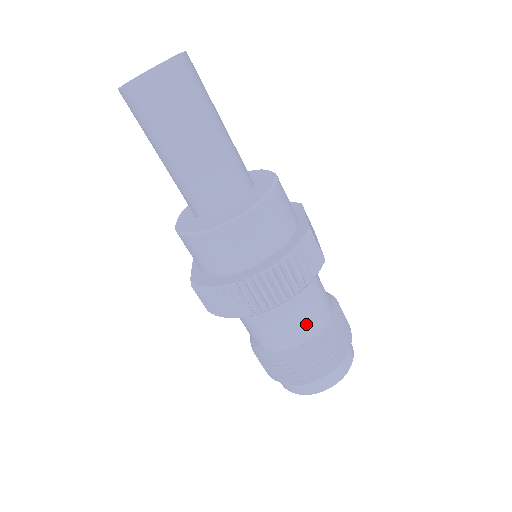
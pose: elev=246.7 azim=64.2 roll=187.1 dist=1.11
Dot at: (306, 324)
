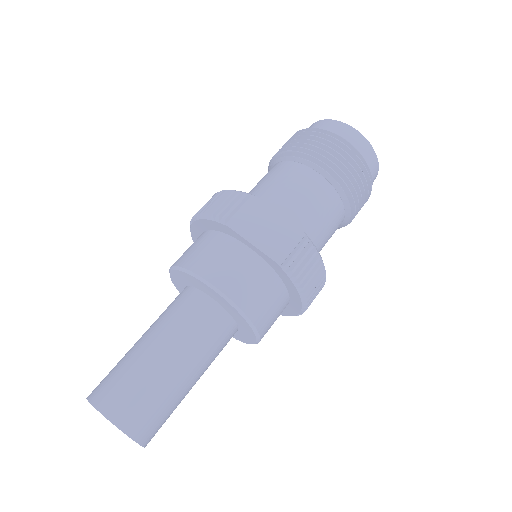
Dot at: (334, 225)
